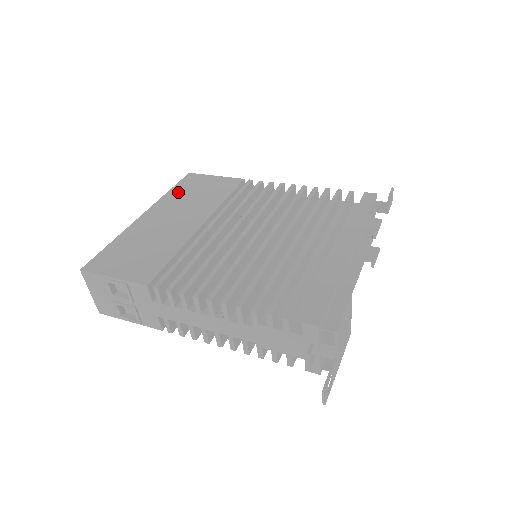
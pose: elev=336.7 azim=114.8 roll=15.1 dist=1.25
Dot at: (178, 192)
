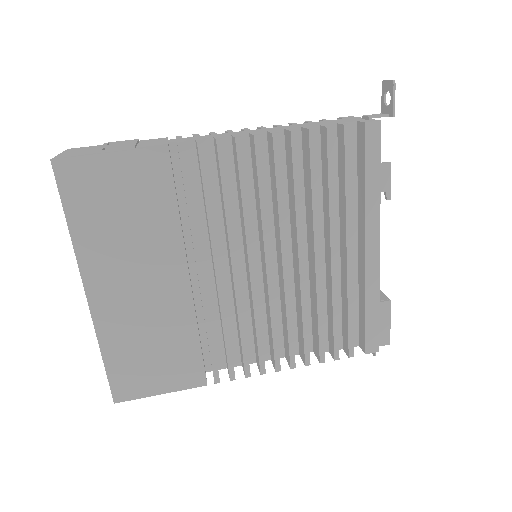
Dot at: (88, 225)
